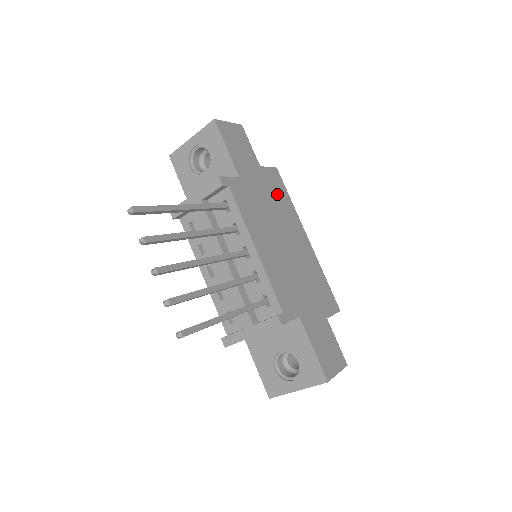
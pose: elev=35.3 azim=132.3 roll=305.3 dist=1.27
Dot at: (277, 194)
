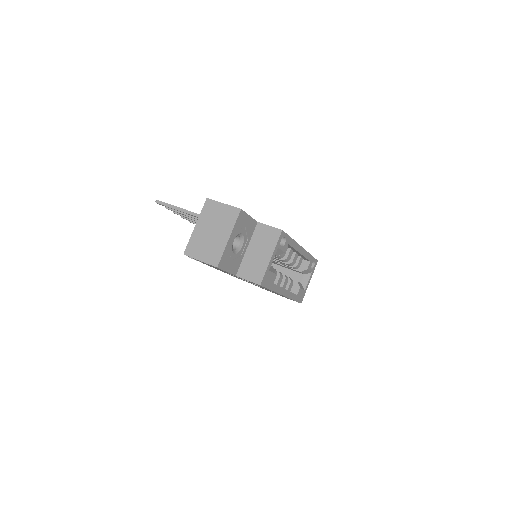
Dot at: occluded
